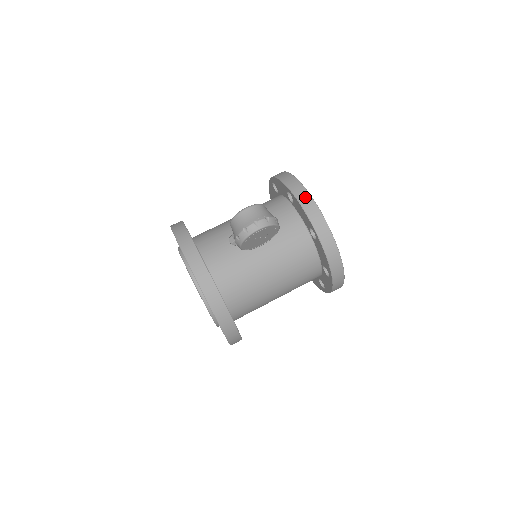
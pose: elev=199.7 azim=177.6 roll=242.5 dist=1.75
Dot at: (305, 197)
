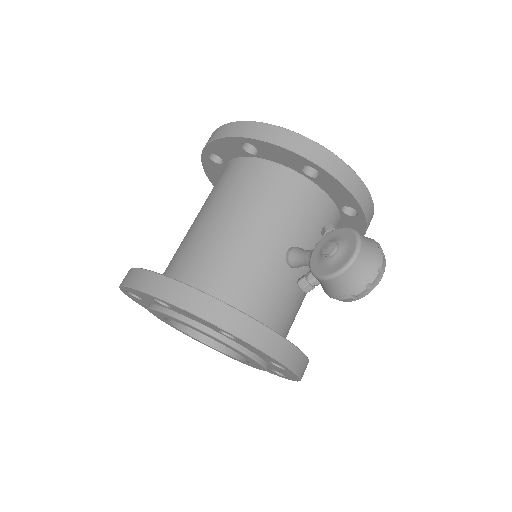
Dot at: (345, 172)
